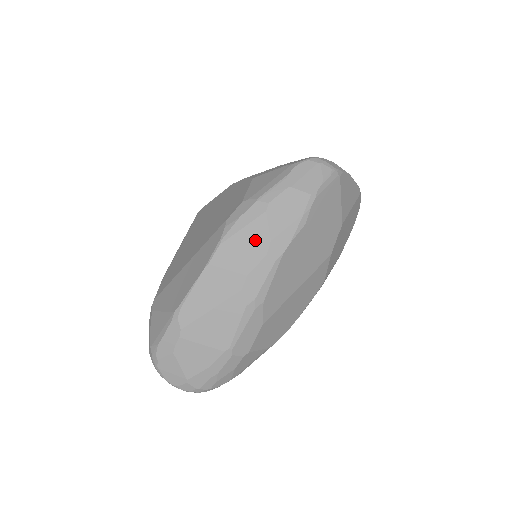
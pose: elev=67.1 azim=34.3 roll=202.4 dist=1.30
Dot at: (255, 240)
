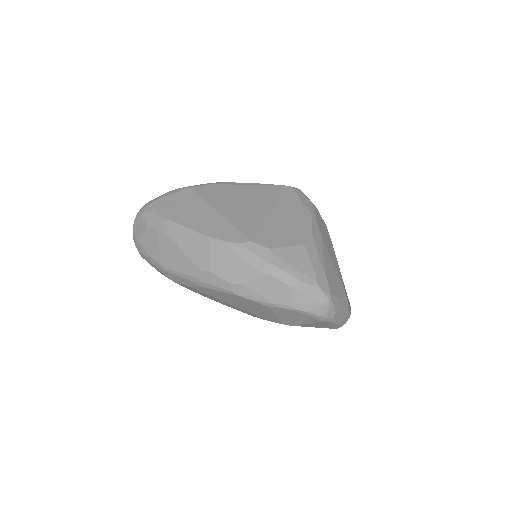
Dot at: (239, 271)
